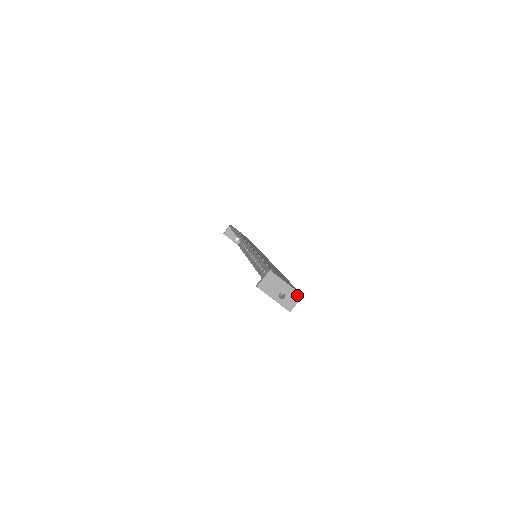
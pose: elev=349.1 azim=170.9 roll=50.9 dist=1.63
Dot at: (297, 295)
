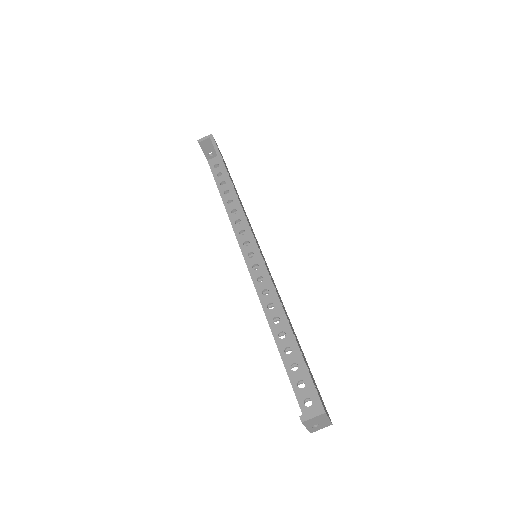
Dot at: (328, 424)
